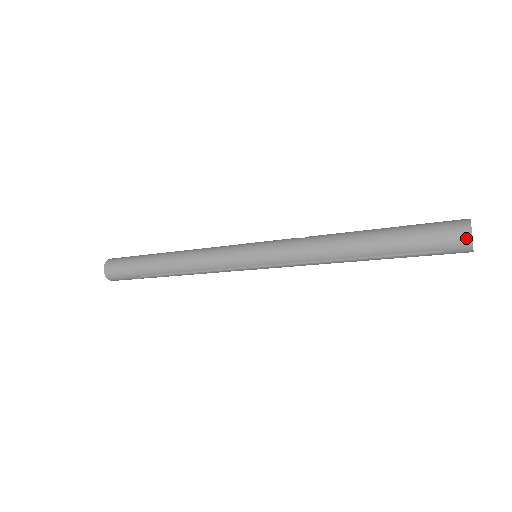
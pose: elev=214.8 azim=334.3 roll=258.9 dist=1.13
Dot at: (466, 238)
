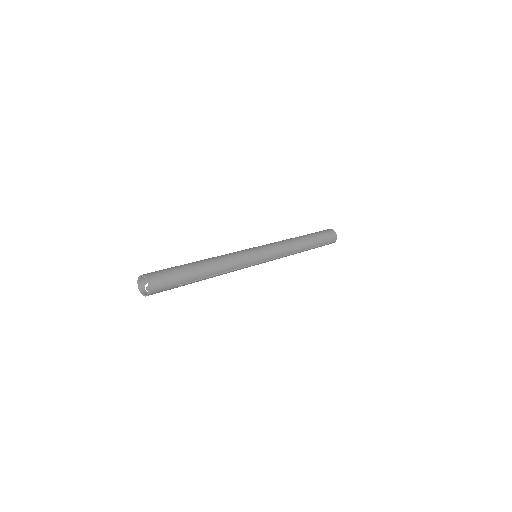
Dot at: (336, 236)
